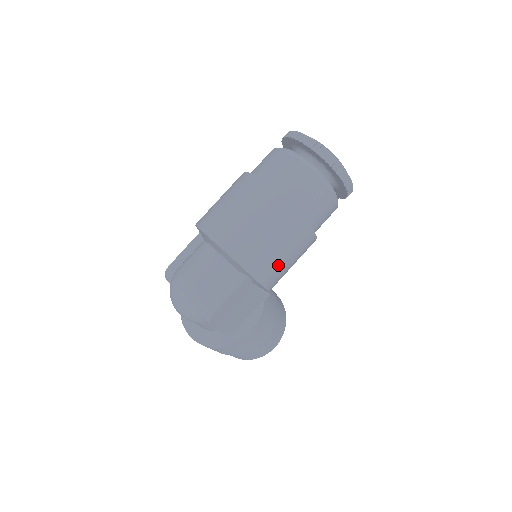
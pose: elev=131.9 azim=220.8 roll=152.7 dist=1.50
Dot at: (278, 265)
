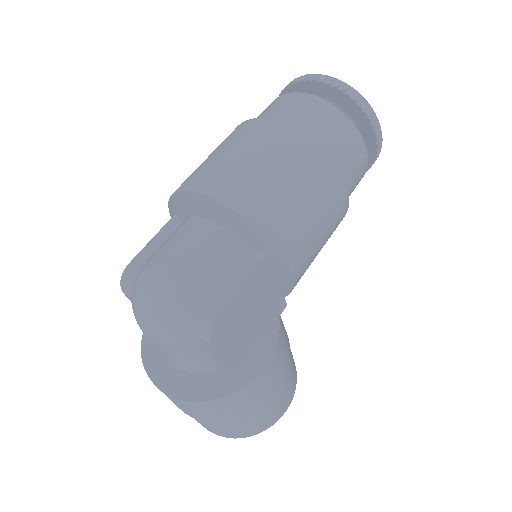
Dot at: (308, 237)
